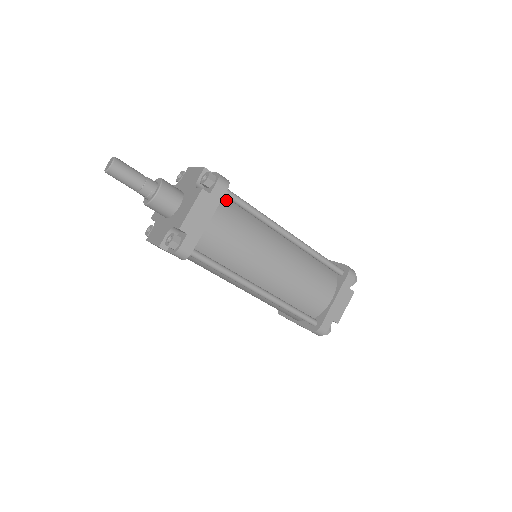
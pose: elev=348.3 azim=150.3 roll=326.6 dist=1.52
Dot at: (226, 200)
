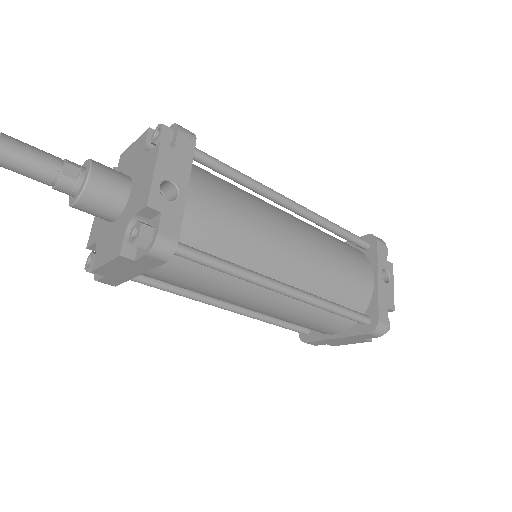
Dot at: occluded
